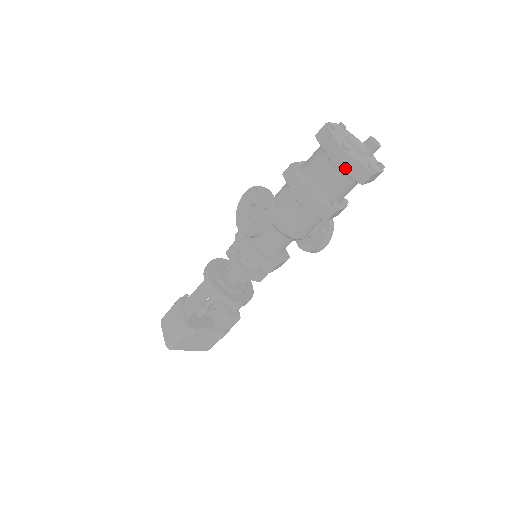
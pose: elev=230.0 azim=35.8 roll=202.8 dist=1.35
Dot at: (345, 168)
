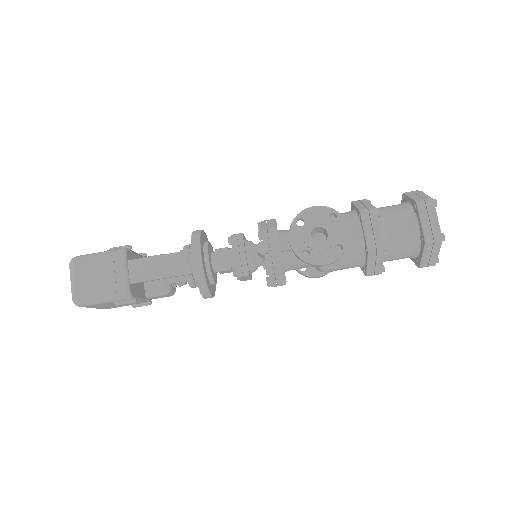
Dot at: (427, 252)
